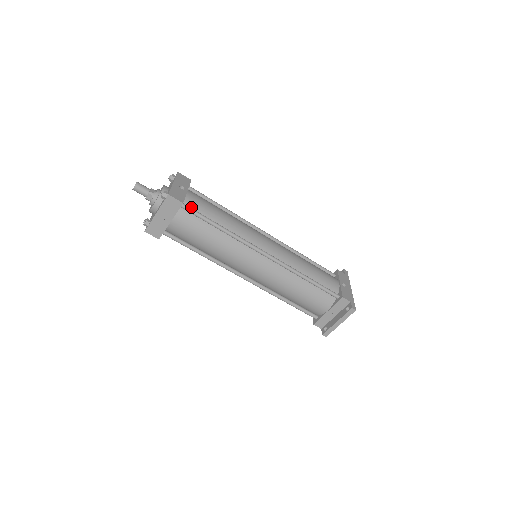
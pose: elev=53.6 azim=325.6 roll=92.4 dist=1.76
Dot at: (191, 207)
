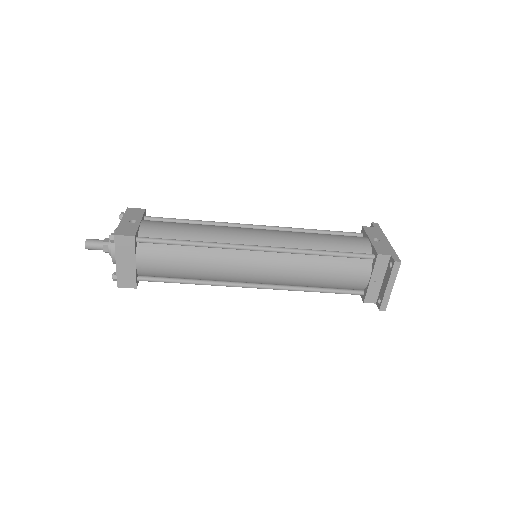
Dot at: (150, 237)
